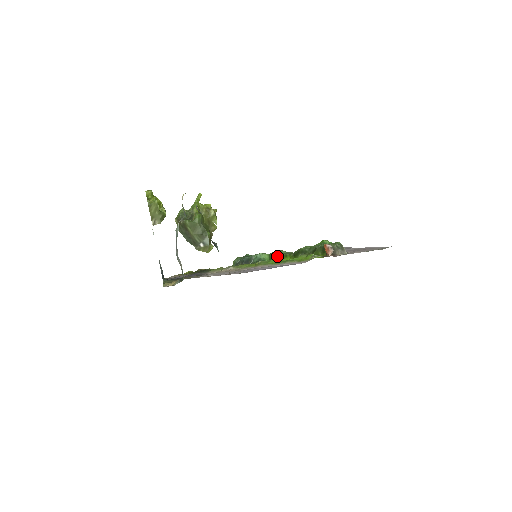
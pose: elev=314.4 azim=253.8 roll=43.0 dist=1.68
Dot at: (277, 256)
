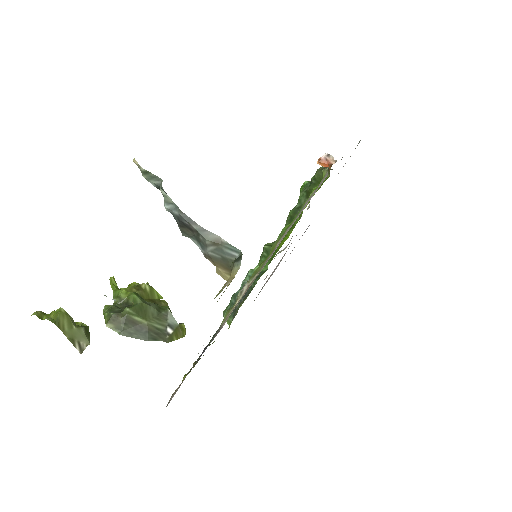
Dot at: occluded
